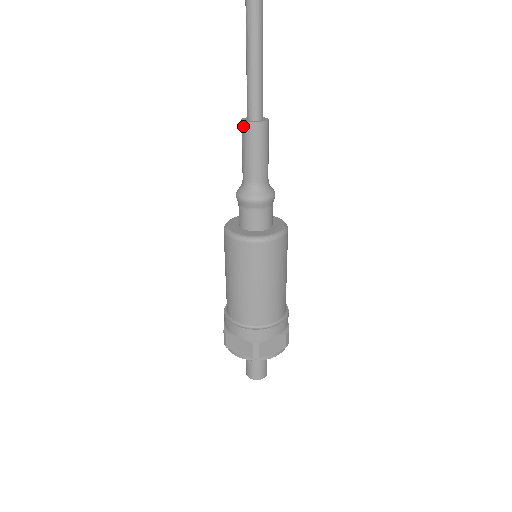
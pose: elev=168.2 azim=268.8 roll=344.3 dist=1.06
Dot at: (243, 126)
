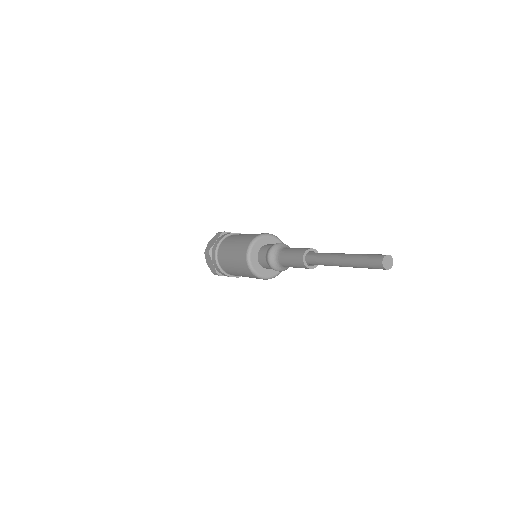
Dot at: (304, 267)
